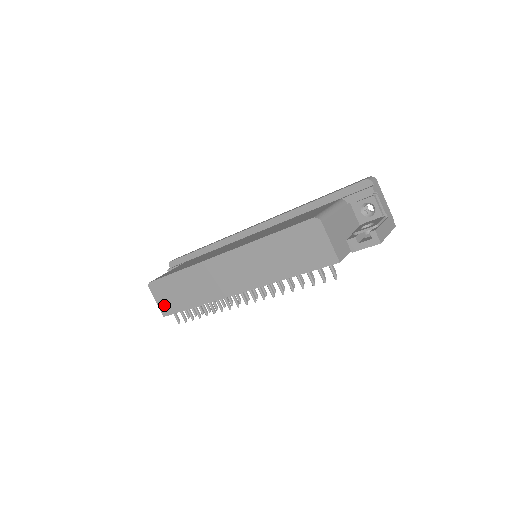
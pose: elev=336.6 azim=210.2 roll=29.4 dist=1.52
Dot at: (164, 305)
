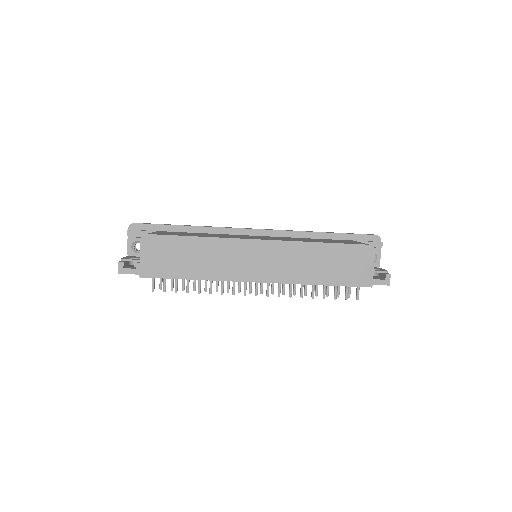
Dot at: (150, 265)
